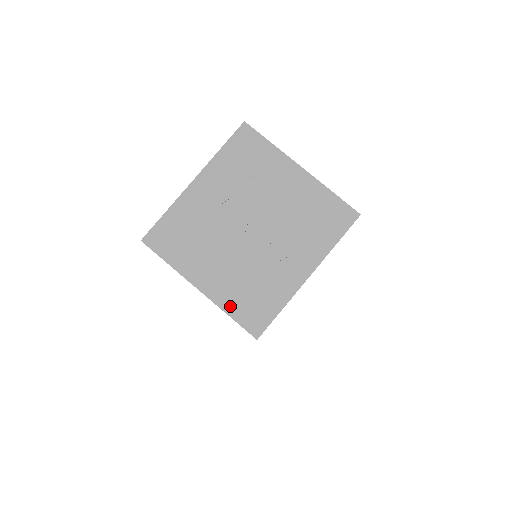
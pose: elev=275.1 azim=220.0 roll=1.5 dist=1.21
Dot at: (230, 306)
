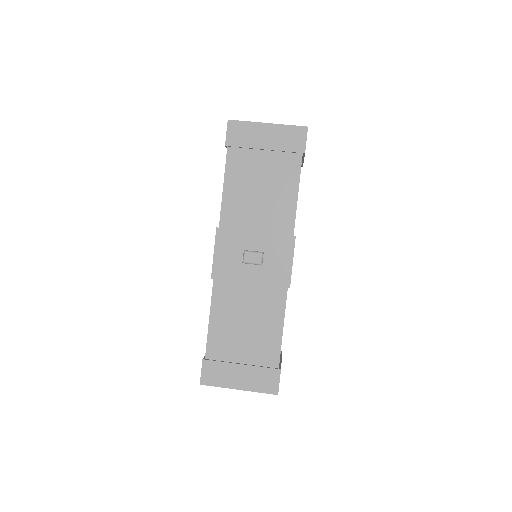
Dot at: occluded
